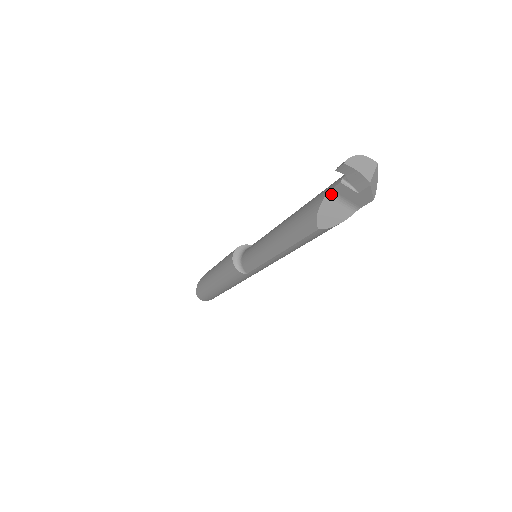
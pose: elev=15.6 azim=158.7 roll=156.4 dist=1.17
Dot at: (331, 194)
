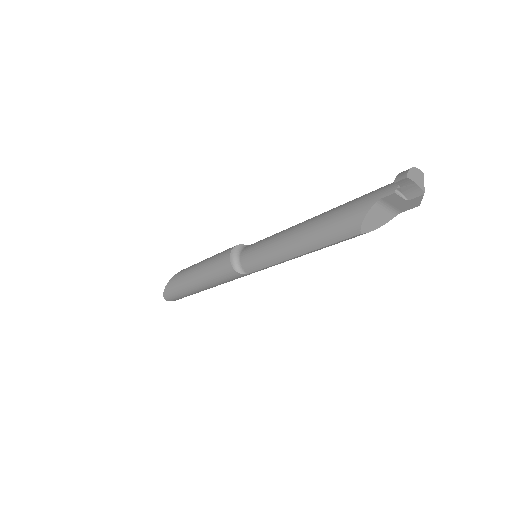
Dot at: (379, 202)
